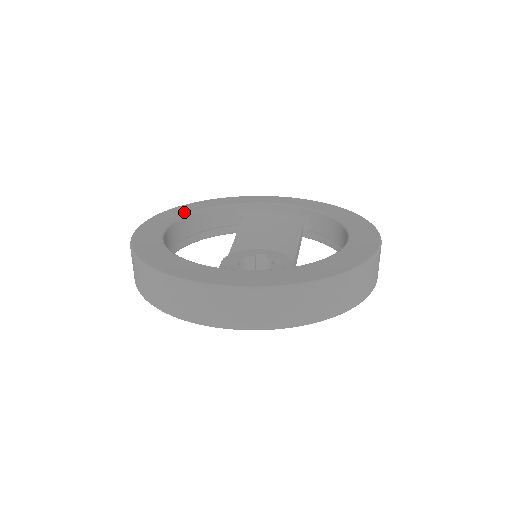
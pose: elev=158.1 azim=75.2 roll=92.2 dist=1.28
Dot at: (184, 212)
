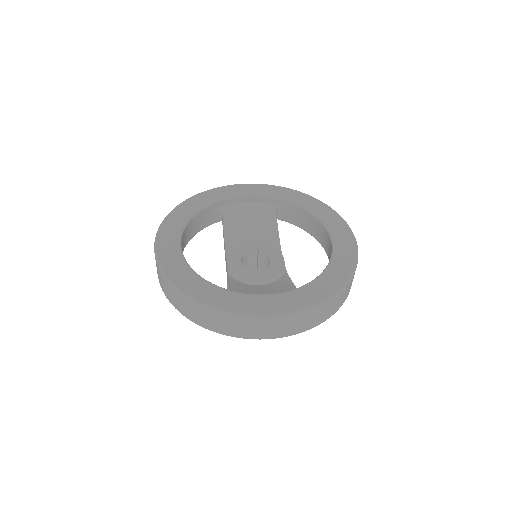
Dot at: (180, 224)
